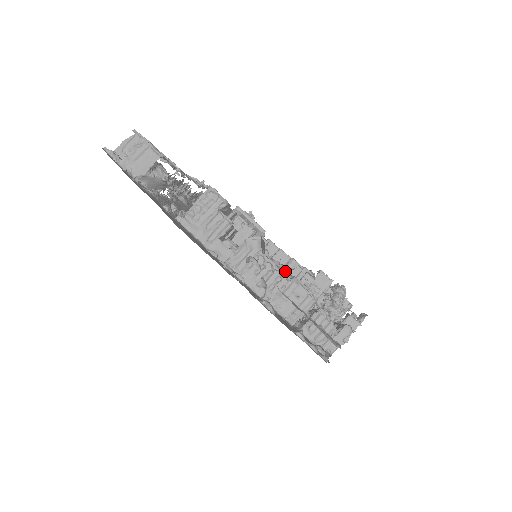
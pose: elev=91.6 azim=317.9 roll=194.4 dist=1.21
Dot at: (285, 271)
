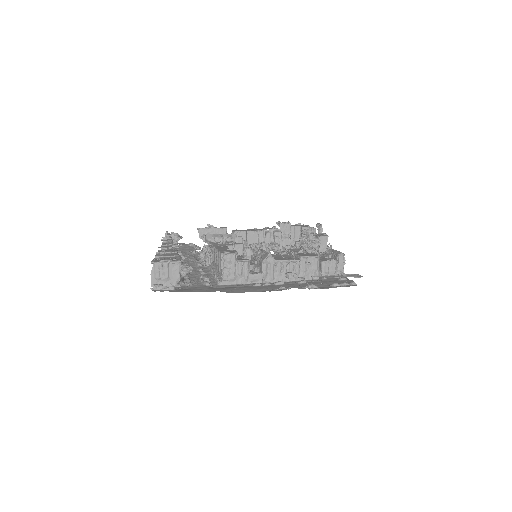
Dot at: (267, 245)
